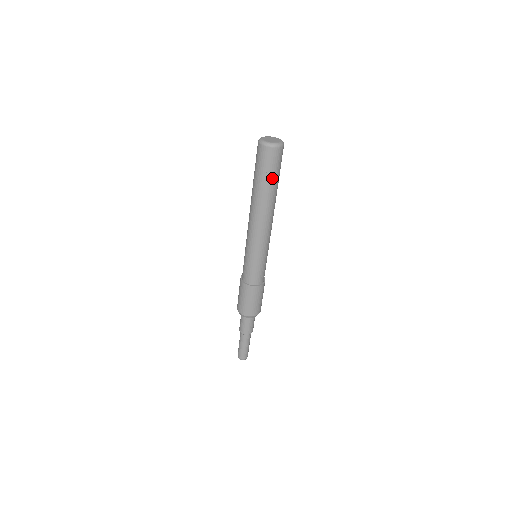
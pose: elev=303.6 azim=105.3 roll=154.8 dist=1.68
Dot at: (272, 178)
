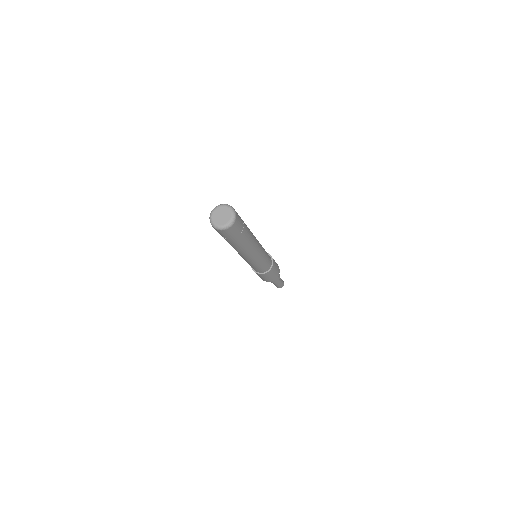
Dot at: (244, 232)
